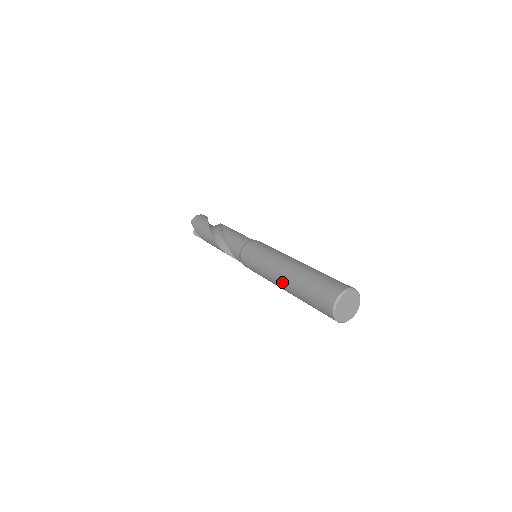
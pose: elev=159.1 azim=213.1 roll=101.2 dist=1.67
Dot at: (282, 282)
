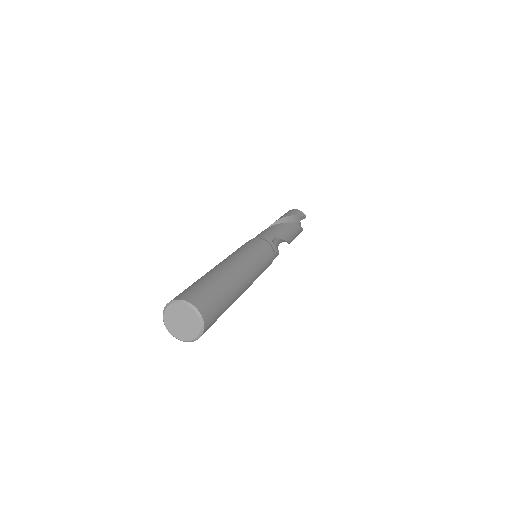
Dot at: occluded
